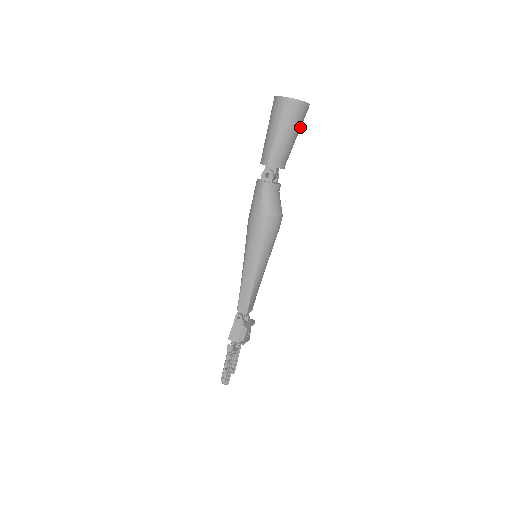
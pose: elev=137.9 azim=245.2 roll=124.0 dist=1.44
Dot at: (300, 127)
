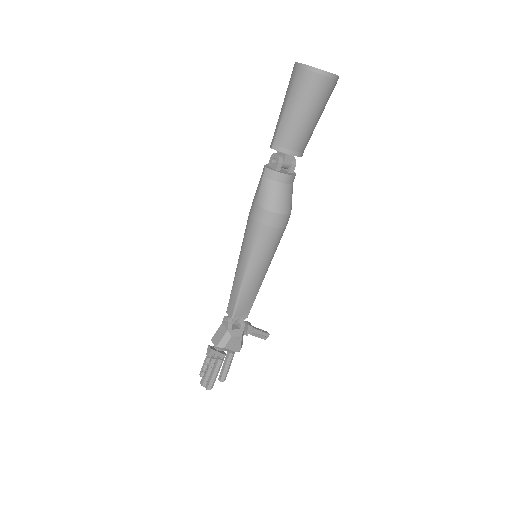
Dot at: (320, 104)
